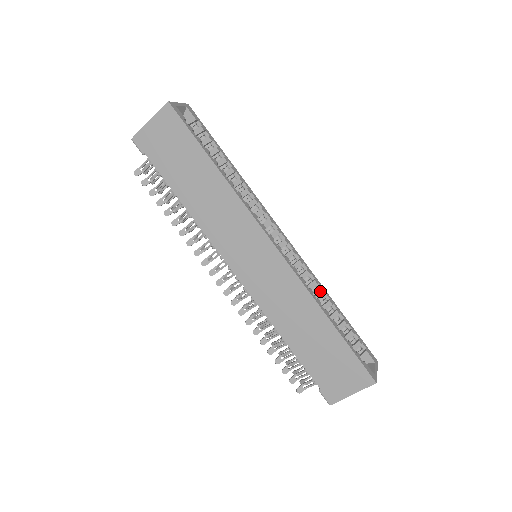
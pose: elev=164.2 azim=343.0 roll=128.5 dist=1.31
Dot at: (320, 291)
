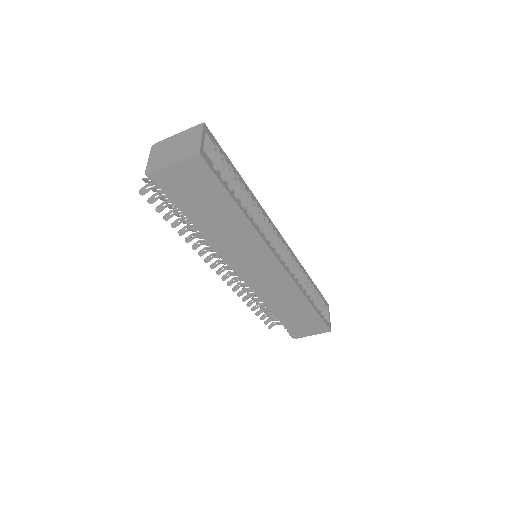
Dot at: (302, 274)
